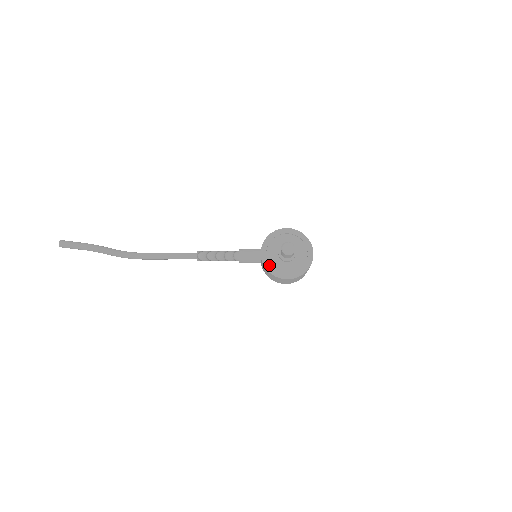
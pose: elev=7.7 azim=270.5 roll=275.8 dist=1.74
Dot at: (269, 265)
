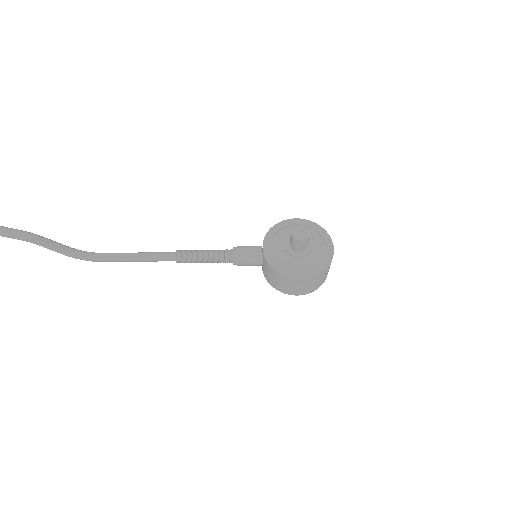
Dot at: (274, 262)
